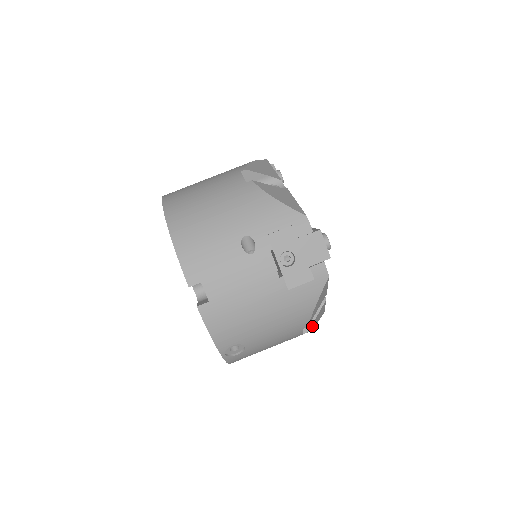
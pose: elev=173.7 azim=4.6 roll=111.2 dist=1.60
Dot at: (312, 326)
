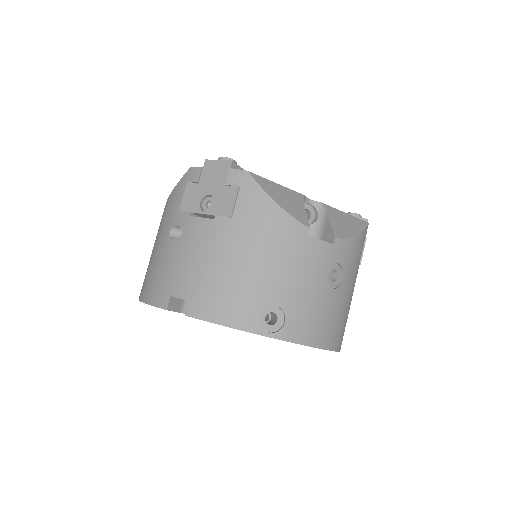
Dot at: (341, 233)
